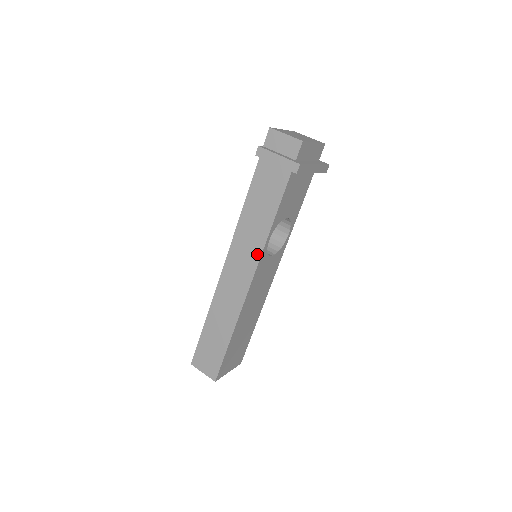
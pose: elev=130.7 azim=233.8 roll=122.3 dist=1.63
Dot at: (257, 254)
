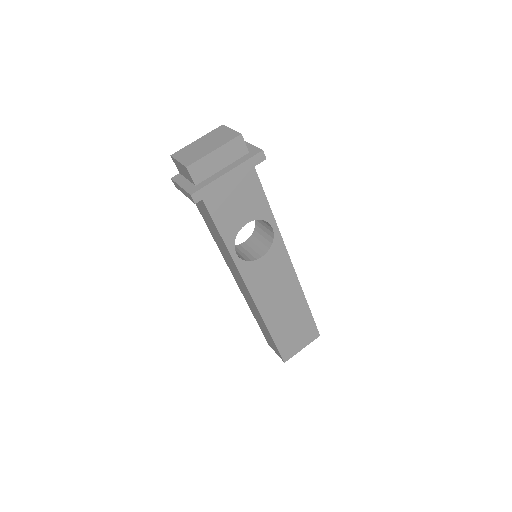
Dot at: (235, 267)
